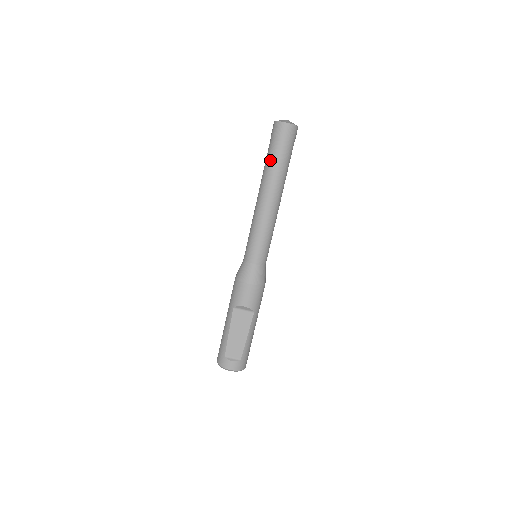
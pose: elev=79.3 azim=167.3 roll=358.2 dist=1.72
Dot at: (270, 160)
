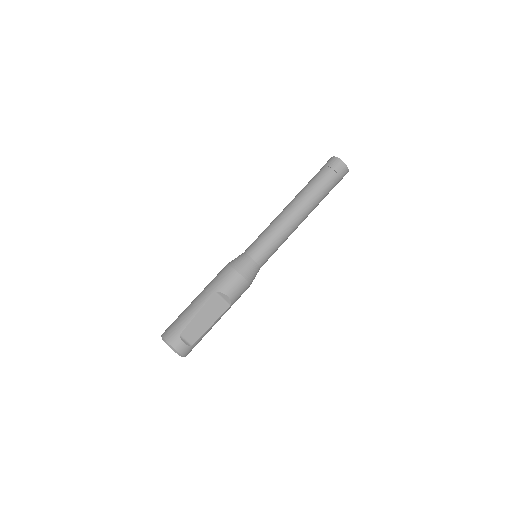
Dot at: (317, 184)
